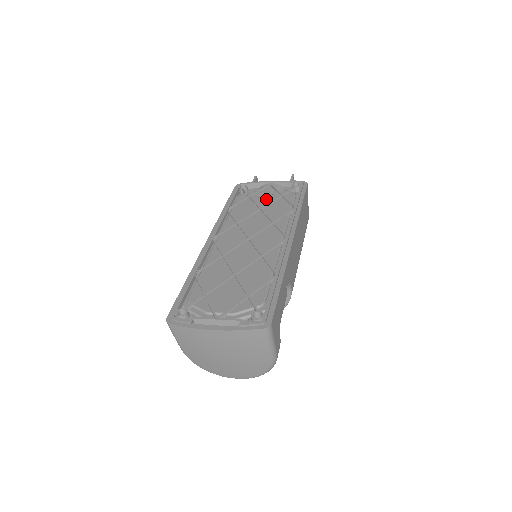
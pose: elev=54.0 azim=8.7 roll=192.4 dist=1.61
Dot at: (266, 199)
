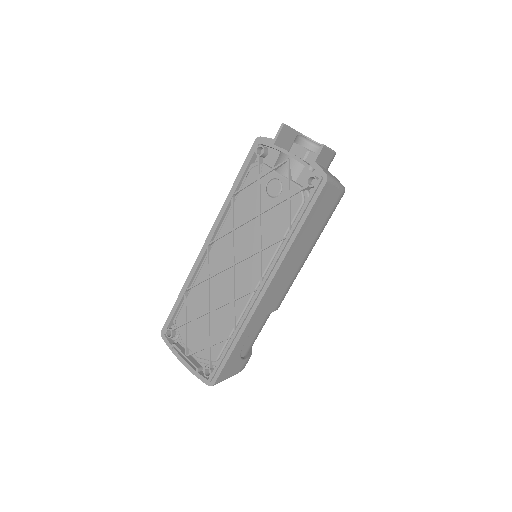
Dot at: (271, 195)
